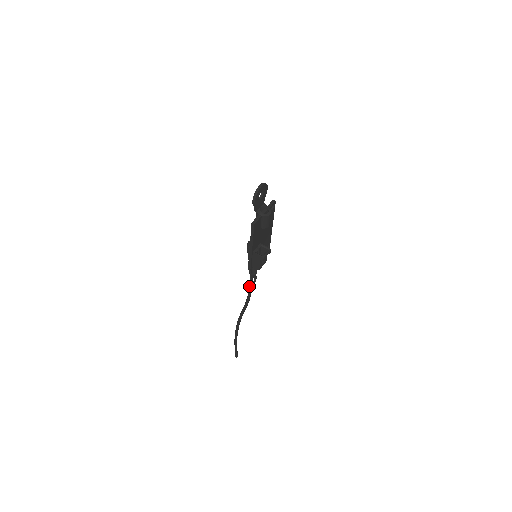
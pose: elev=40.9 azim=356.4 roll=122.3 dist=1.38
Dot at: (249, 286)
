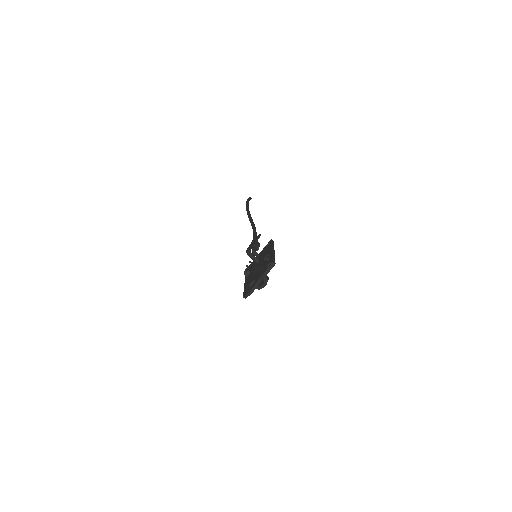
Dot at: occluded
